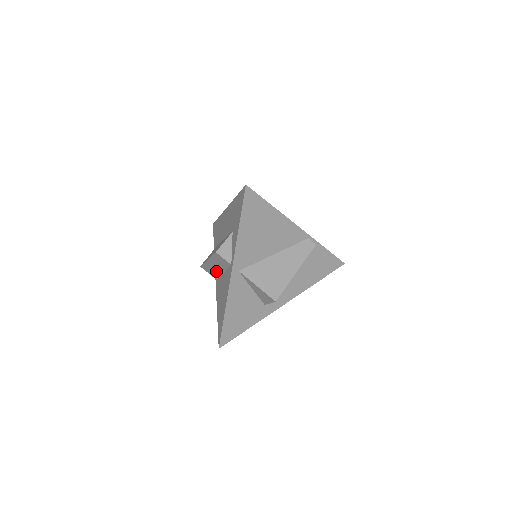
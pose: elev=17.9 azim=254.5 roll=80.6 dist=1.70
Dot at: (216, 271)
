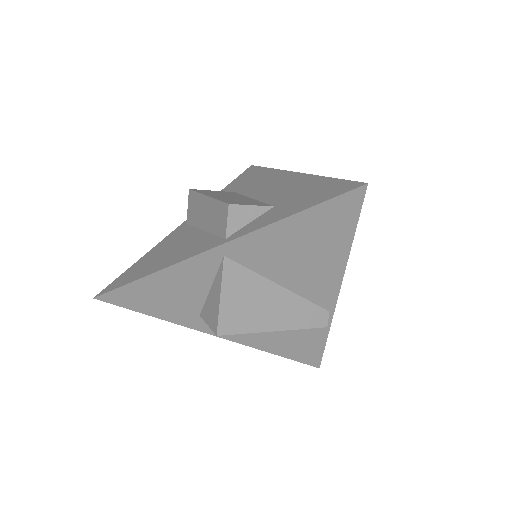
Dot at: (199, 217)
